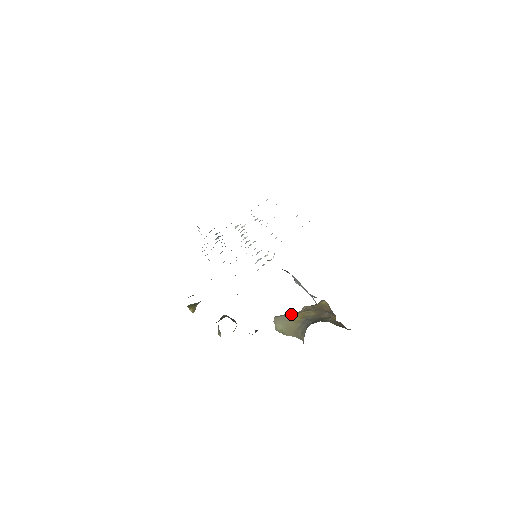
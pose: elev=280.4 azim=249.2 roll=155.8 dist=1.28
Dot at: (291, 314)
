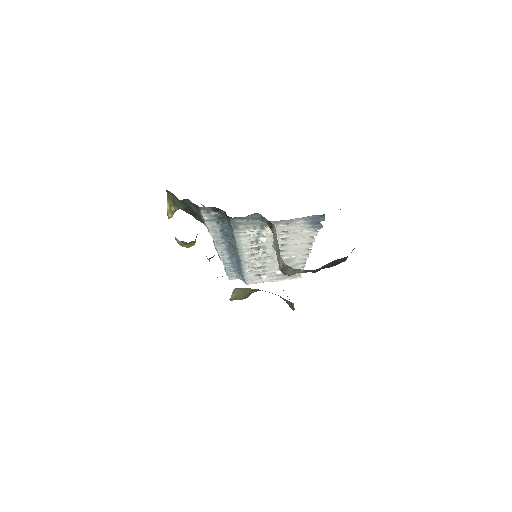
Dot at: occluded
